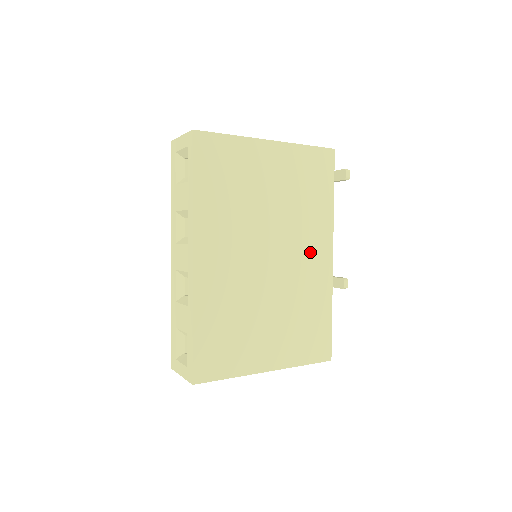
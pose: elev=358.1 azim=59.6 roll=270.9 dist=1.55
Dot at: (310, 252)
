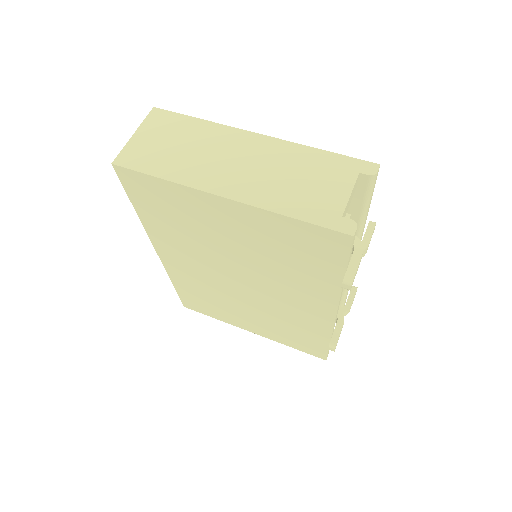
Dot at: (299, 300)
